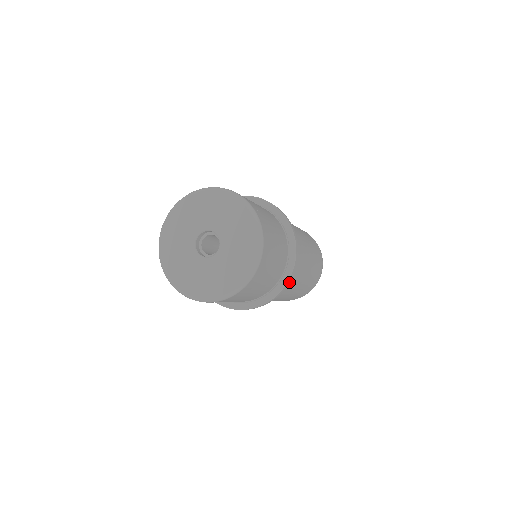
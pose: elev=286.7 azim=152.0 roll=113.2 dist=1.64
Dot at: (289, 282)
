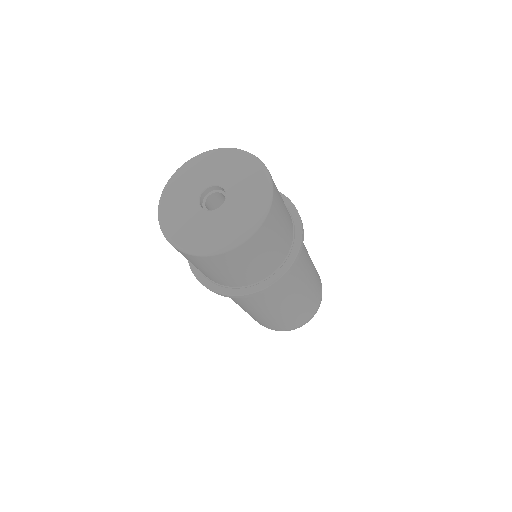
Dot at: occluded
